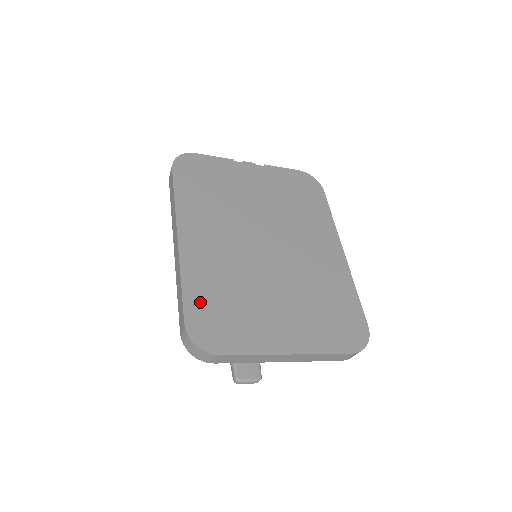
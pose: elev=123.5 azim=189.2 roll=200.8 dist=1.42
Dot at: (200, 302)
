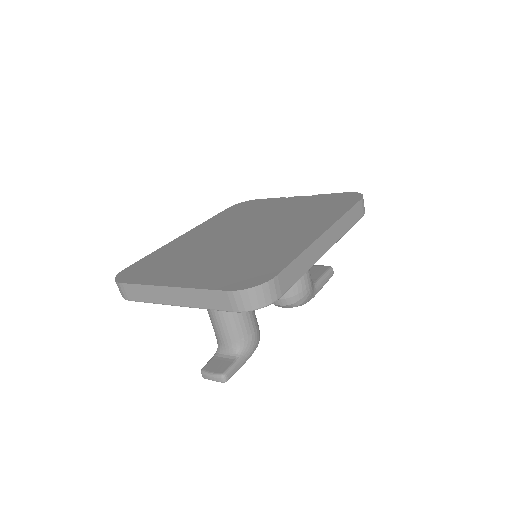
Dot at: (149, 260)
